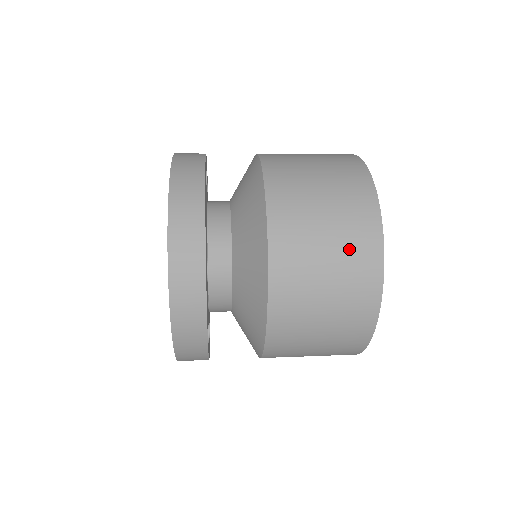
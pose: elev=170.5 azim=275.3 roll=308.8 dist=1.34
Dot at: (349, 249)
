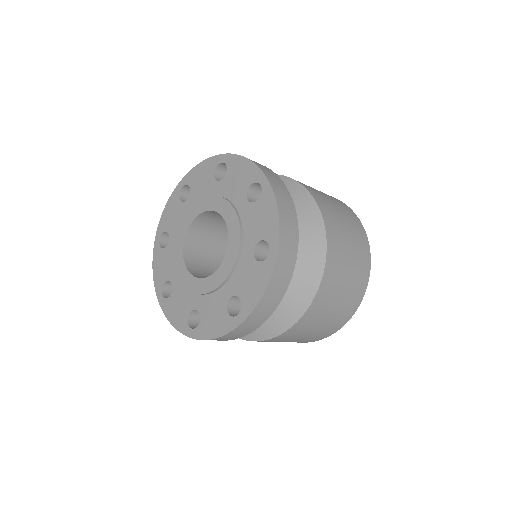
Dot at: (358, 245)
